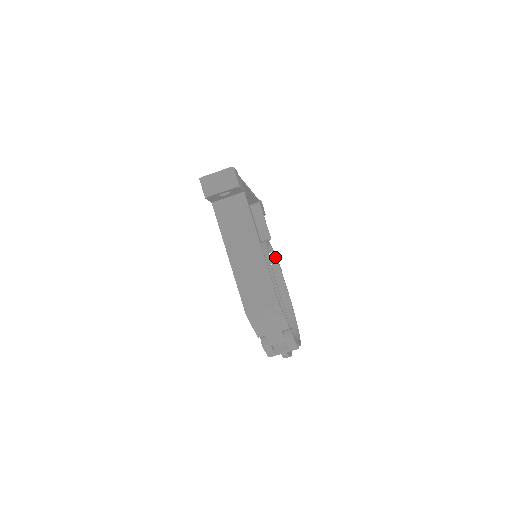
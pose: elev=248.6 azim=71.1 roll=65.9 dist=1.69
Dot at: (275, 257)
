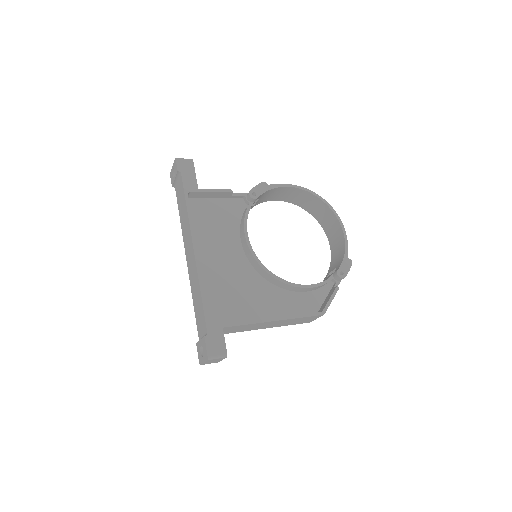
Dot at: (254, 199)
